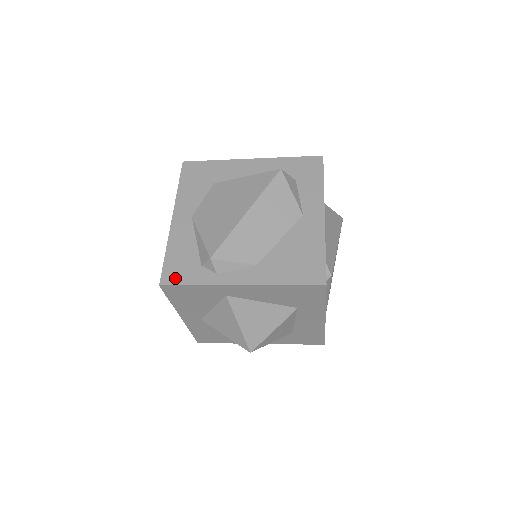
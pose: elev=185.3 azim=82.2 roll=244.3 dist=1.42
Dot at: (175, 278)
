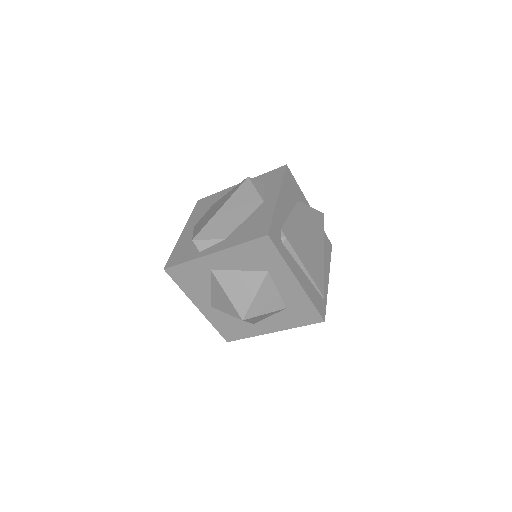
Dot at: (174, 262)
